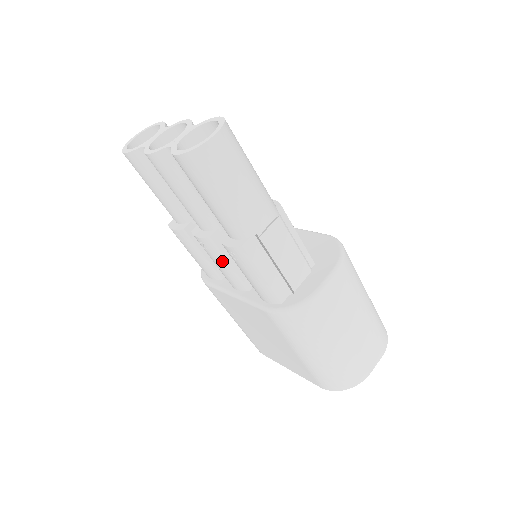
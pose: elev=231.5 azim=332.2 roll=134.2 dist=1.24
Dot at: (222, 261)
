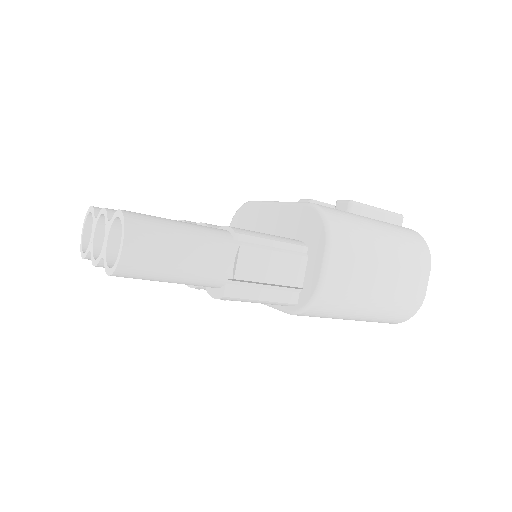
Dot at: occluded
